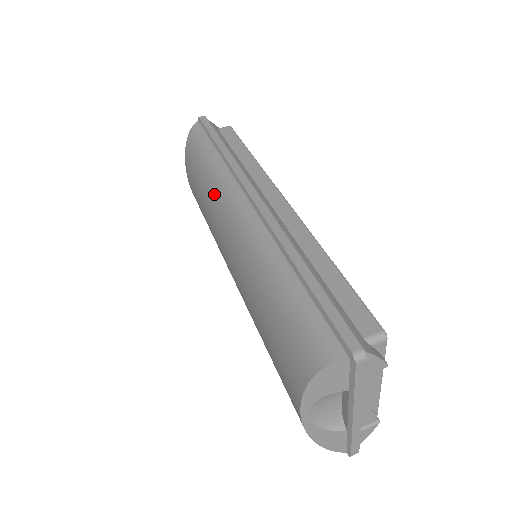
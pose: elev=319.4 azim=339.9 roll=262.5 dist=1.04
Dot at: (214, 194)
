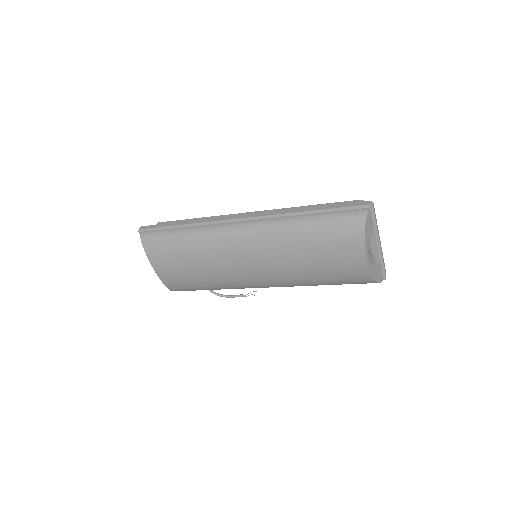
Dot at: (211, 243)
